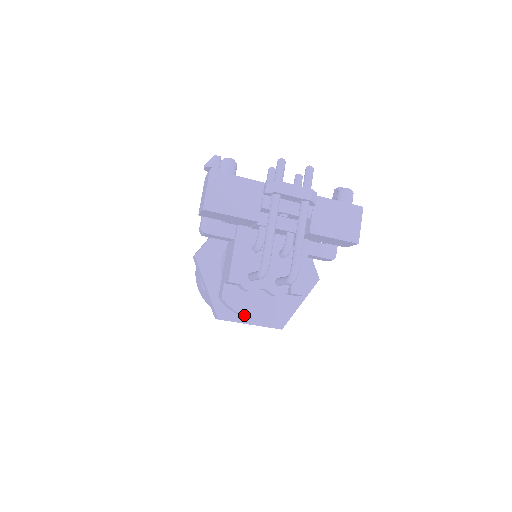
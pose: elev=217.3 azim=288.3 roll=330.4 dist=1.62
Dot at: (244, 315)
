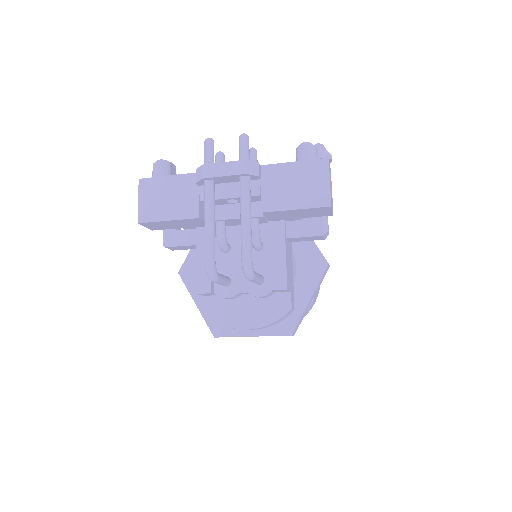
Dot at: (233, 327)
